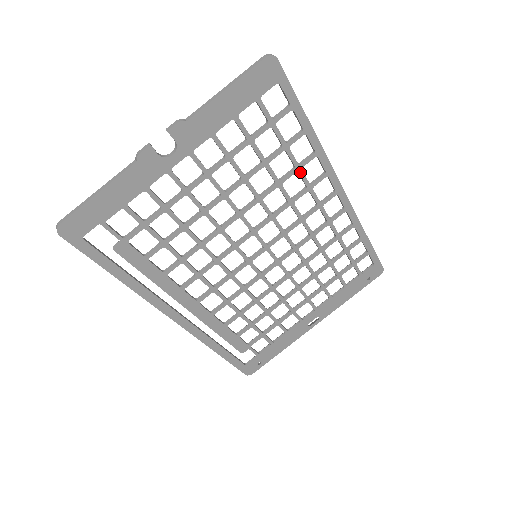
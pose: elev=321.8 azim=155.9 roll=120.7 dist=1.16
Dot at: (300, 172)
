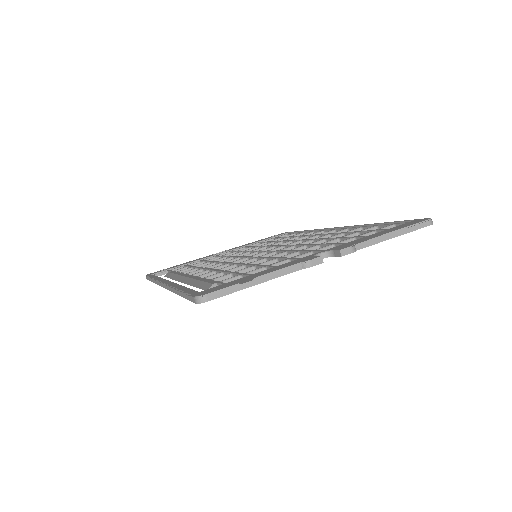
Dot at: occluded
